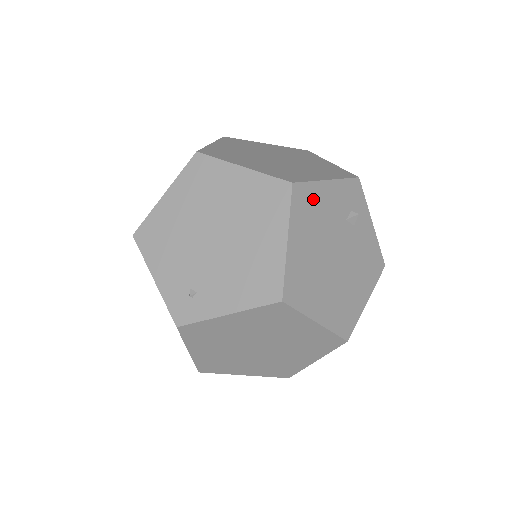
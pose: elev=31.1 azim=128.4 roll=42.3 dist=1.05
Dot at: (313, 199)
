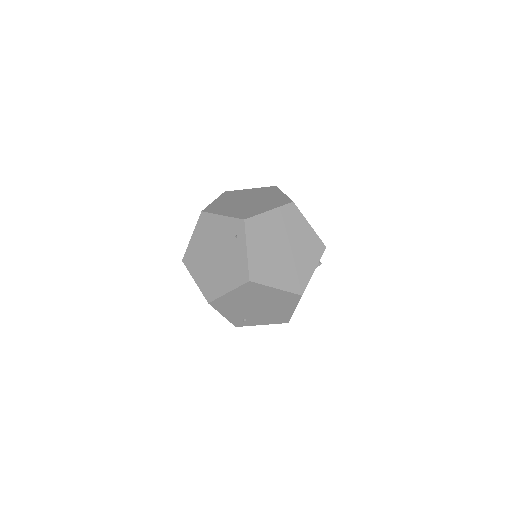
Dot at: occluded
